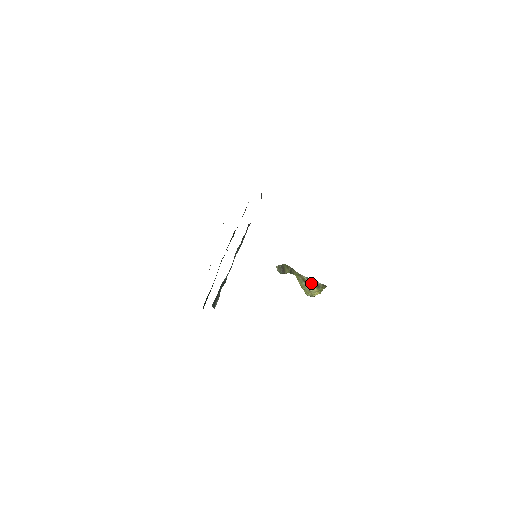
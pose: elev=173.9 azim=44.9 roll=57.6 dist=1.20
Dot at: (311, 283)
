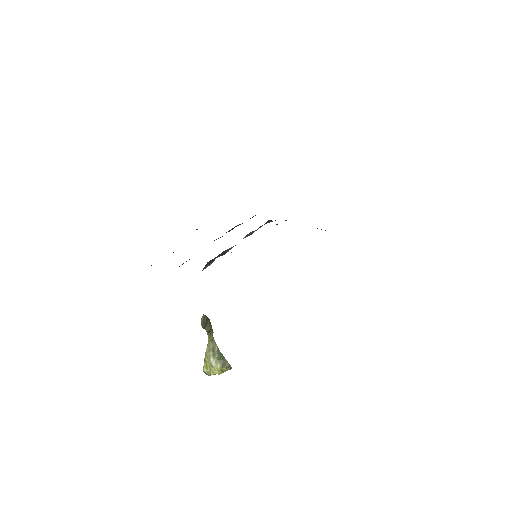
Dot at: (219, 357)
